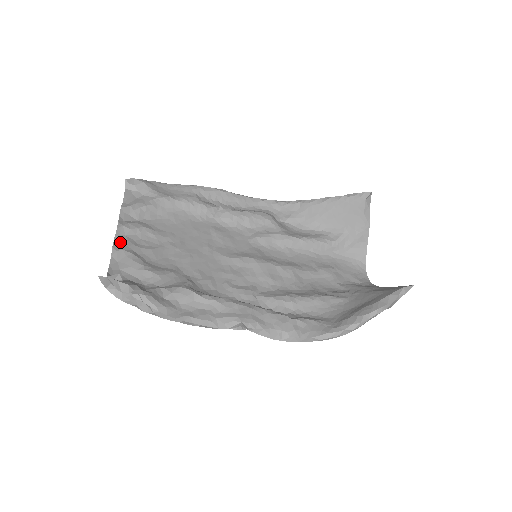
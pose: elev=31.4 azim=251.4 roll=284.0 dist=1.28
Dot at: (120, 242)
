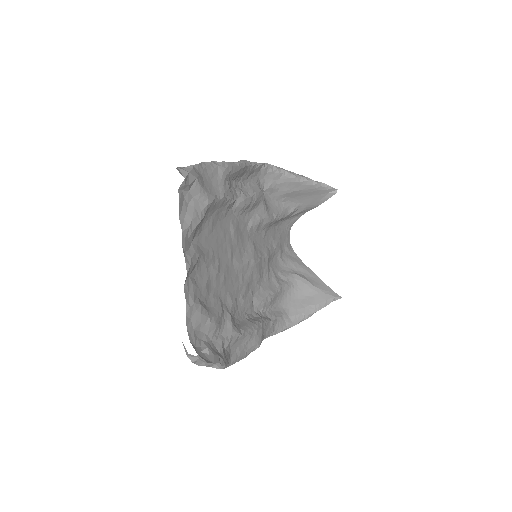
Dot at: (188, 290)
